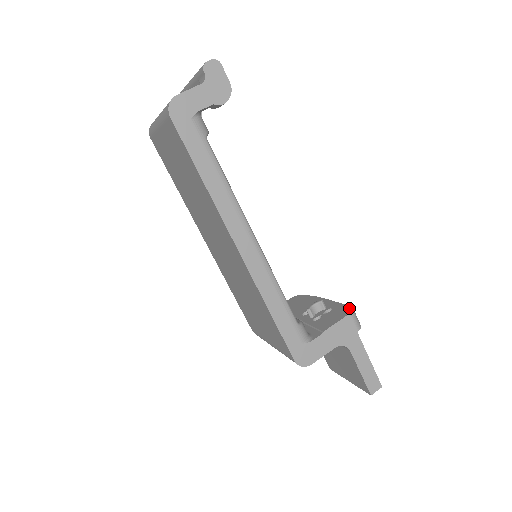
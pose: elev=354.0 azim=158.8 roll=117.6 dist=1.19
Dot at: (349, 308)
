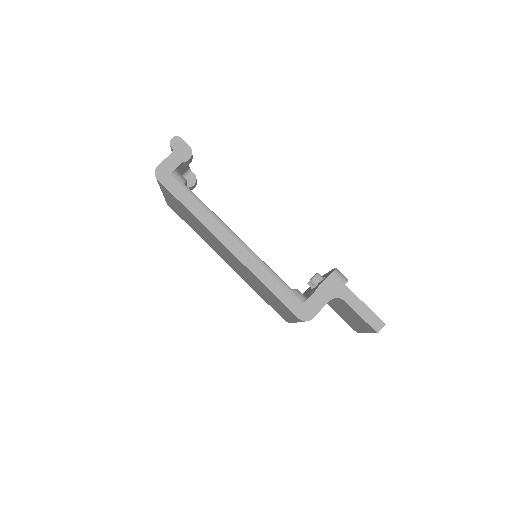
Dot at: (334, 269)
